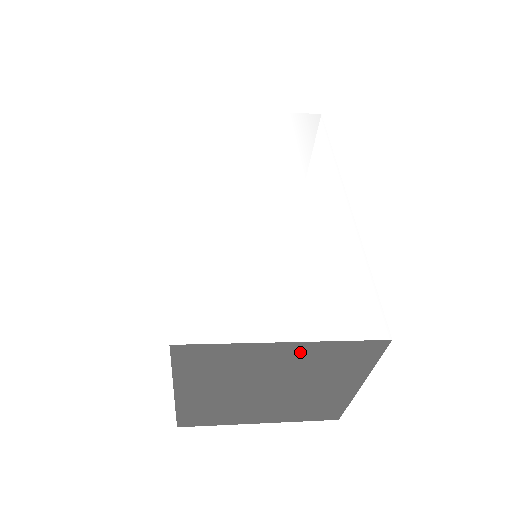
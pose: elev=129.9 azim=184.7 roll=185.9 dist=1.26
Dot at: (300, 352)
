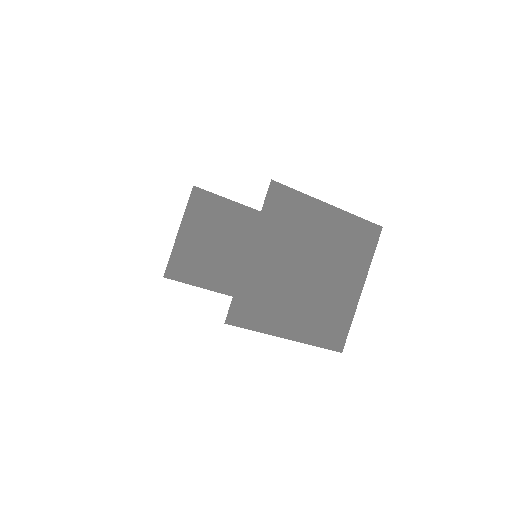
Dot at: (336, 222)
